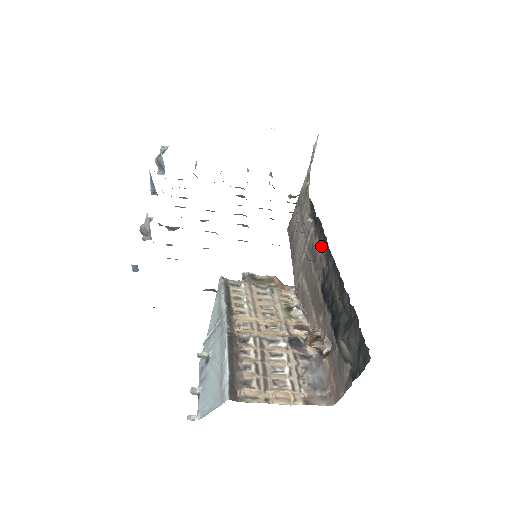
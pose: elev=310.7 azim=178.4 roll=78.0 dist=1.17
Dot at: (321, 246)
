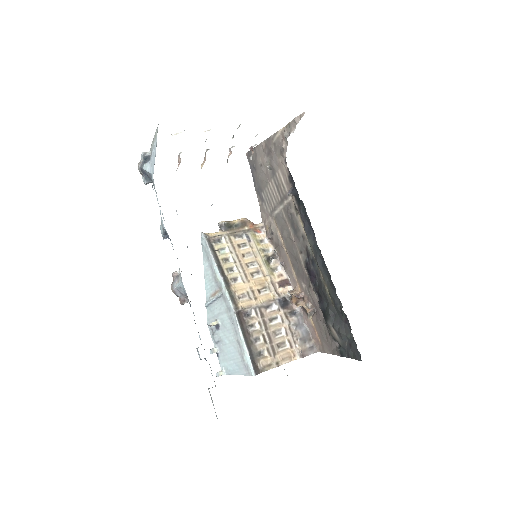
Dot at: (306, 231)
